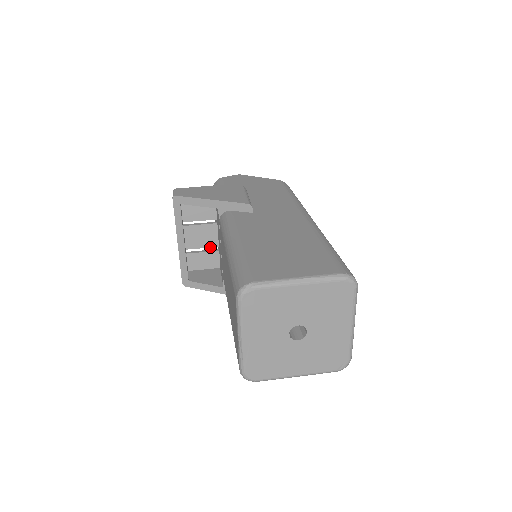
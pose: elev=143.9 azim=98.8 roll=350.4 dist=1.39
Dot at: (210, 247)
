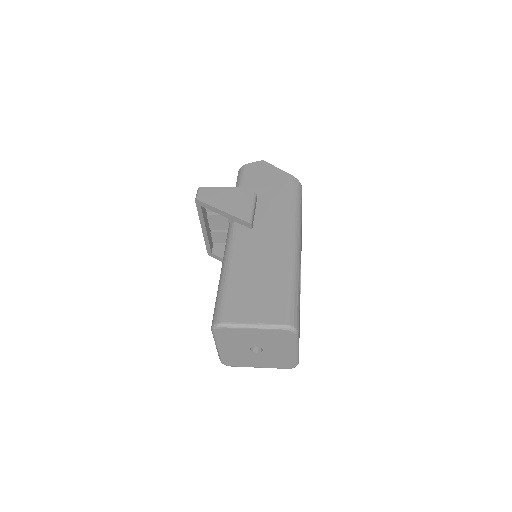
Dot at: occluded
